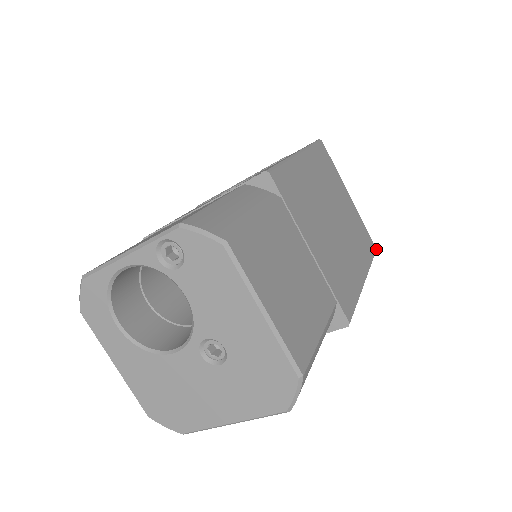
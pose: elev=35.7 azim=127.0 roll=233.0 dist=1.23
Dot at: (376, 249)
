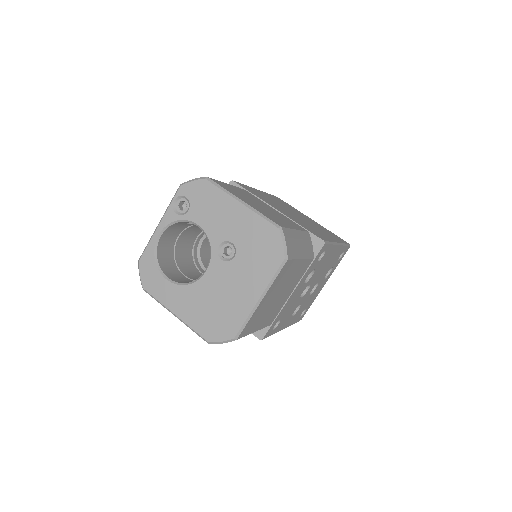
Dot at: (349, 244)
